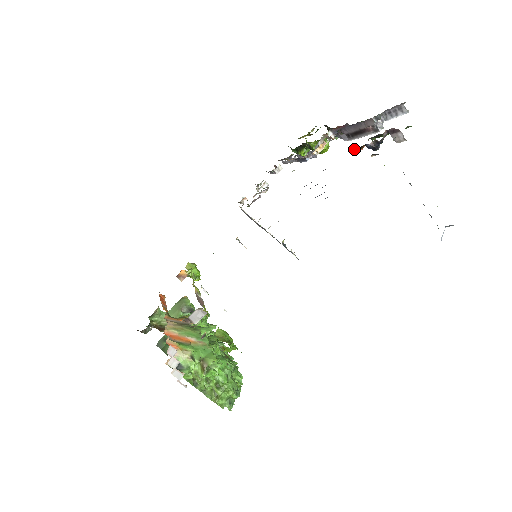
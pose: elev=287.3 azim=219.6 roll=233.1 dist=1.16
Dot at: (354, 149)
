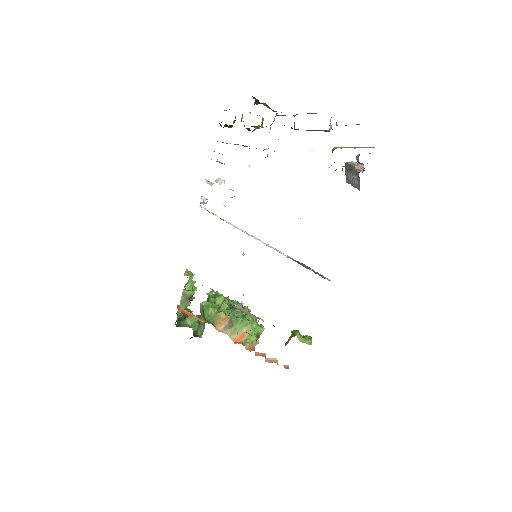
Dot at: occluded
